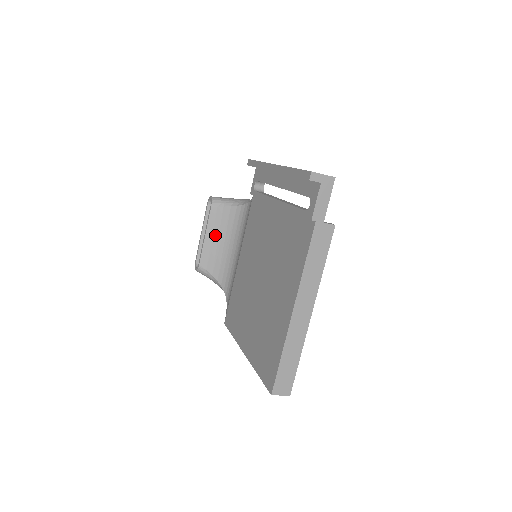
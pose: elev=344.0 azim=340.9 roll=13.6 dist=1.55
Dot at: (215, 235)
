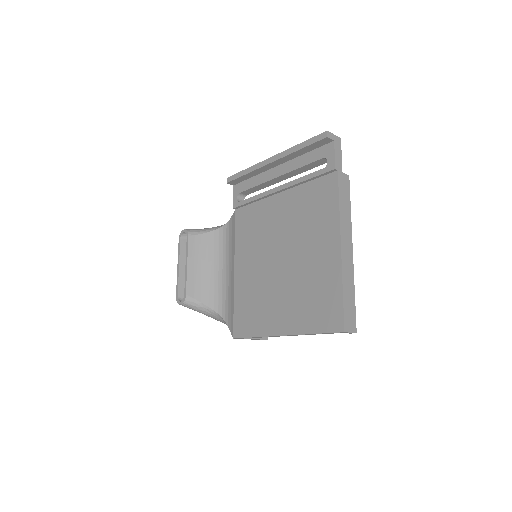
Dot at: (197, 262)
